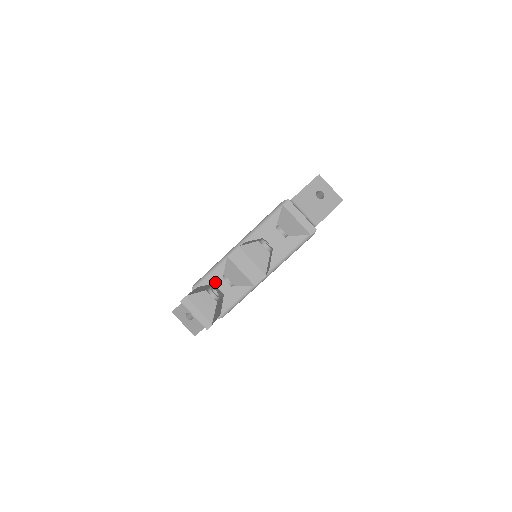
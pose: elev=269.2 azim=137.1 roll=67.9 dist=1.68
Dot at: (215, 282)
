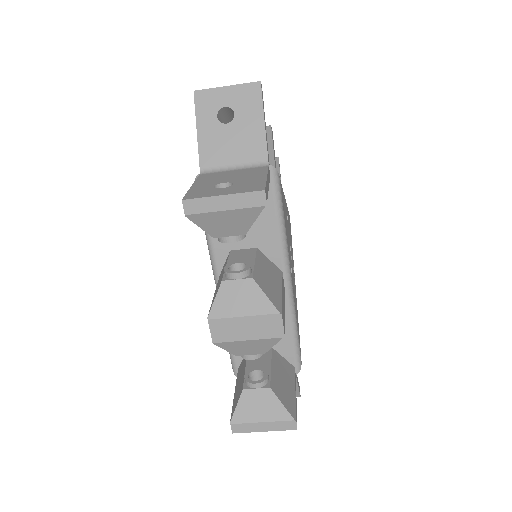
Dot at: occluded
